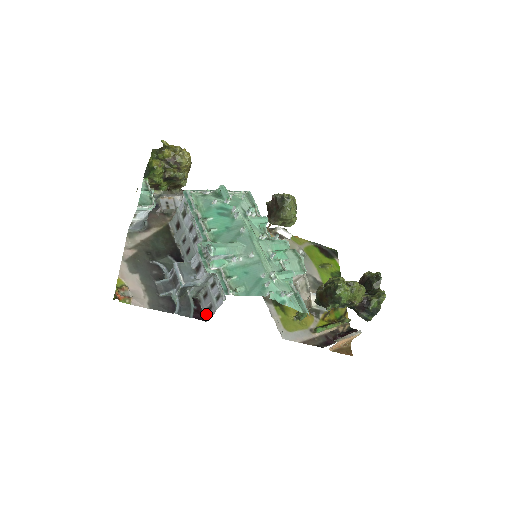
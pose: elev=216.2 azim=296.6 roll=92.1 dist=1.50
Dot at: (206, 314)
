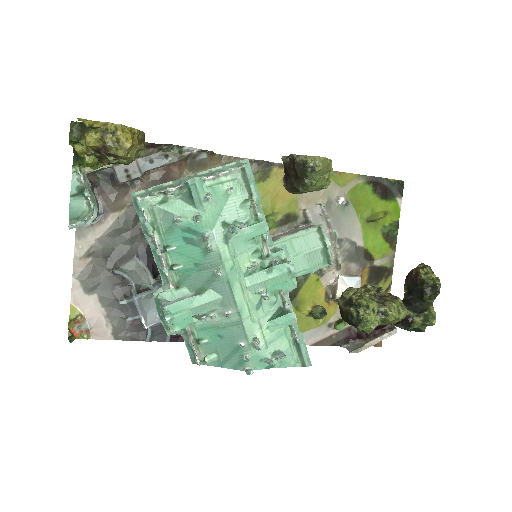
Dot at: occluded
